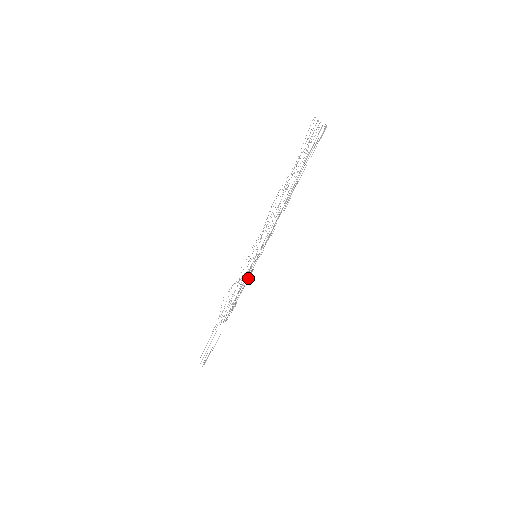
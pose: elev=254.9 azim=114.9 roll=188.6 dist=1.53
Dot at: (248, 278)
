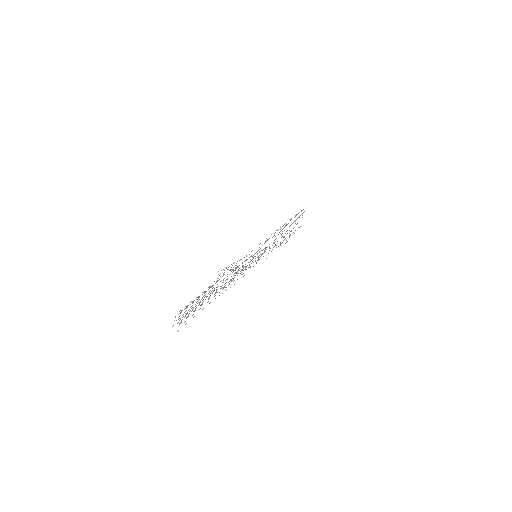
Dot at: (251, 255)
